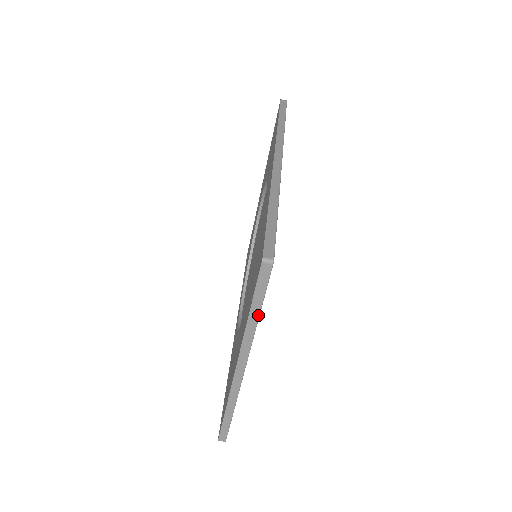
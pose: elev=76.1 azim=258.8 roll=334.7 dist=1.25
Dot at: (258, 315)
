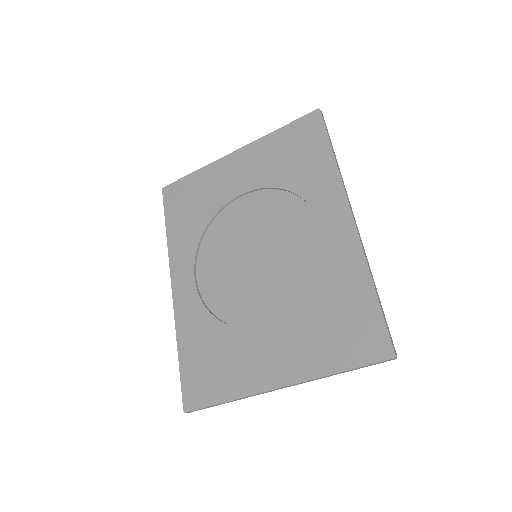
Dot at: occluded
